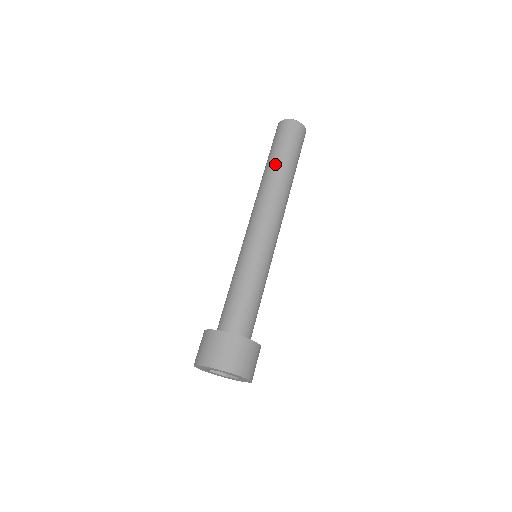
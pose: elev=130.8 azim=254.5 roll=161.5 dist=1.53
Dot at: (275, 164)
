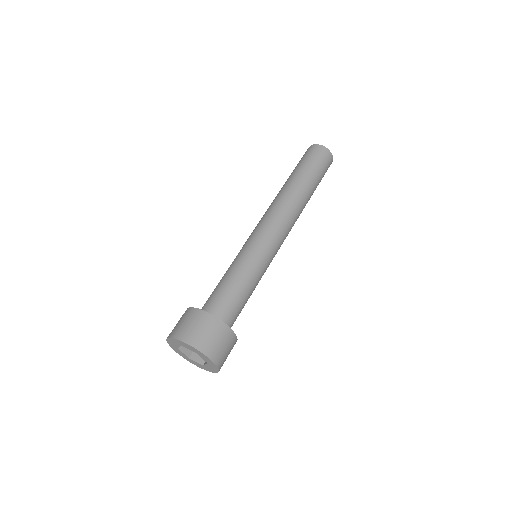
Dot at: (288, 179)
